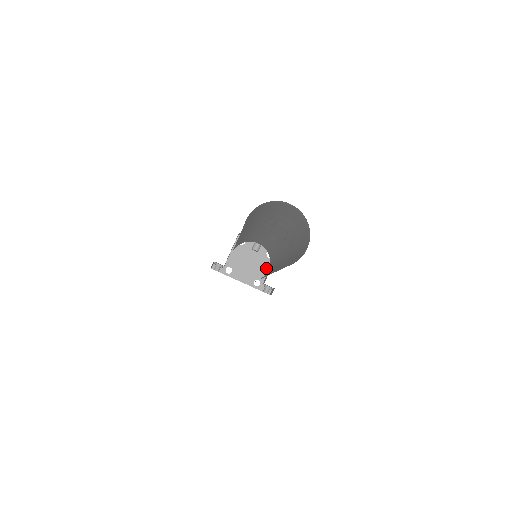
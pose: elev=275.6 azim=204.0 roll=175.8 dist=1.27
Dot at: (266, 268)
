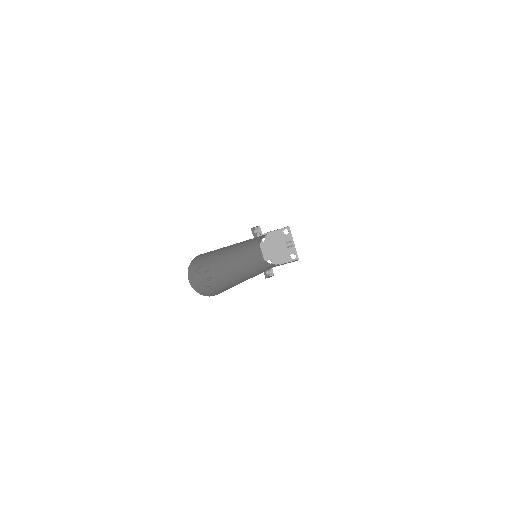
Dot at: (283, 261)
